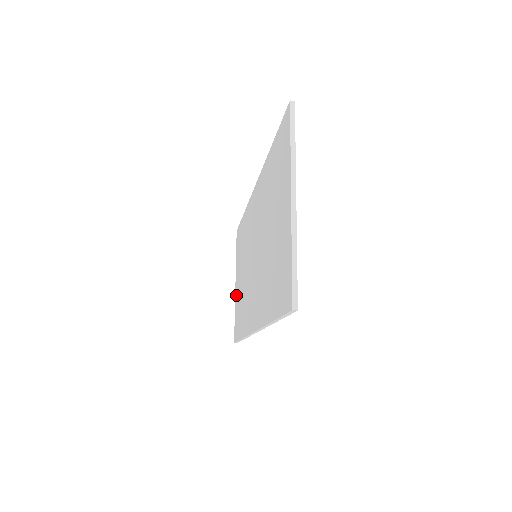
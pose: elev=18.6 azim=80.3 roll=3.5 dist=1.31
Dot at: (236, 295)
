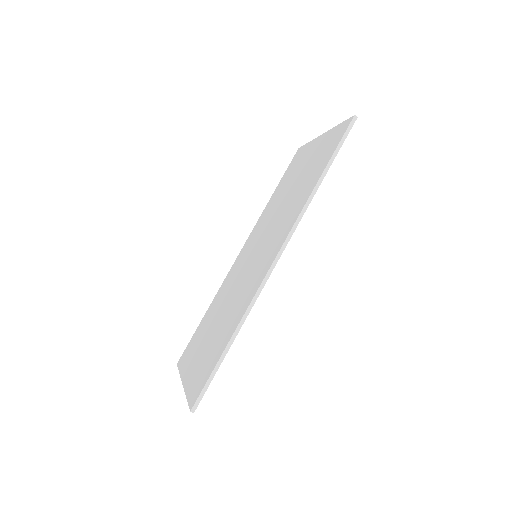
Dot at: (190, 376)
